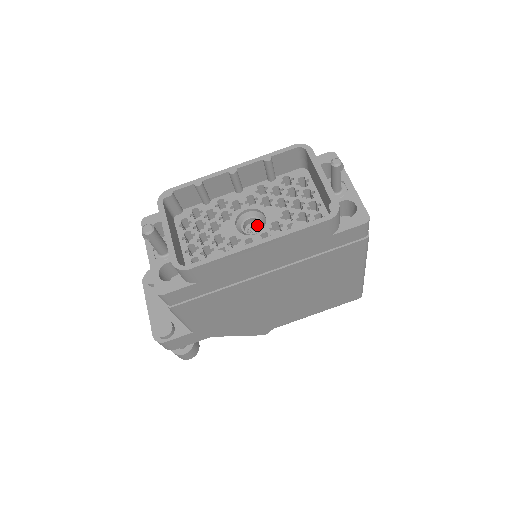
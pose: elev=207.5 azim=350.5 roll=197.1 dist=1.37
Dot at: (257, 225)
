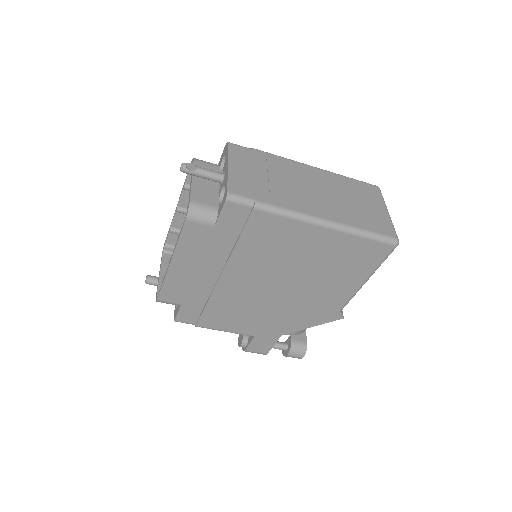
Dot at: occluded
